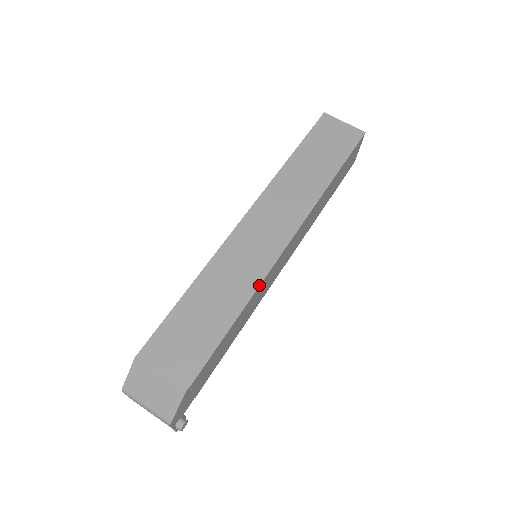
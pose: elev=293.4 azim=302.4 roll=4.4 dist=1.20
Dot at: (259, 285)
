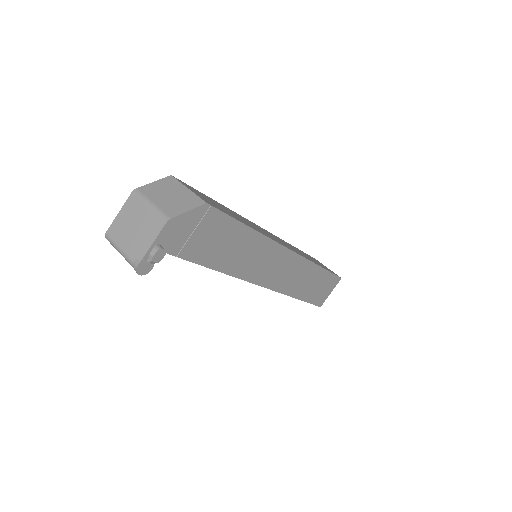
Dot at: (270, 238)
